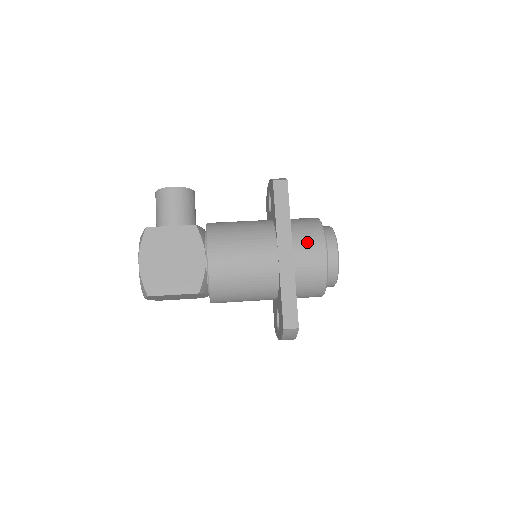
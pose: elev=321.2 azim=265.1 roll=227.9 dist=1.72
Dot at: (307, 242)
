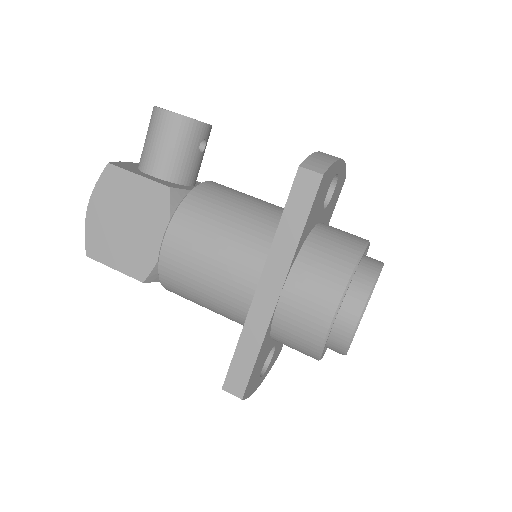
Dot at: (309, 290)
